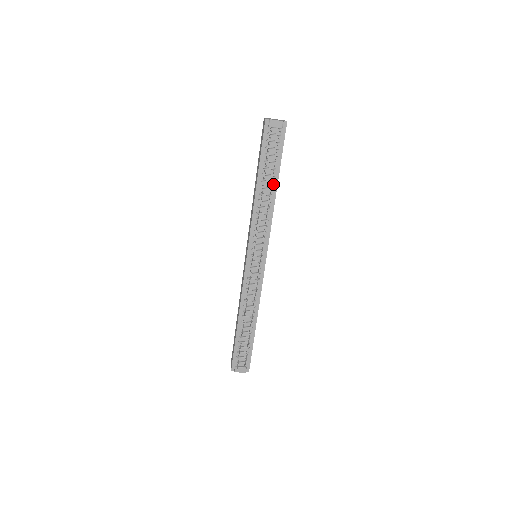
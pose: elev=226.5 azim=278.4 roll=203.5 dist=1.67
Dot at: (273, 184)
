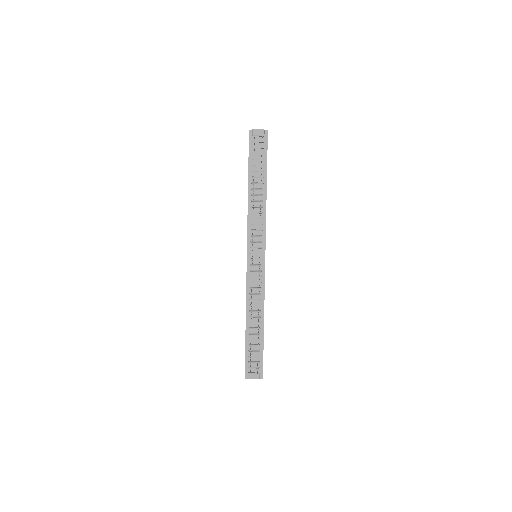
Dot at: (263, 185)
